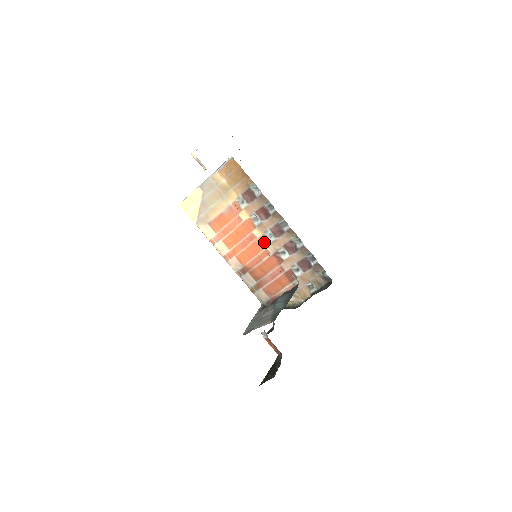
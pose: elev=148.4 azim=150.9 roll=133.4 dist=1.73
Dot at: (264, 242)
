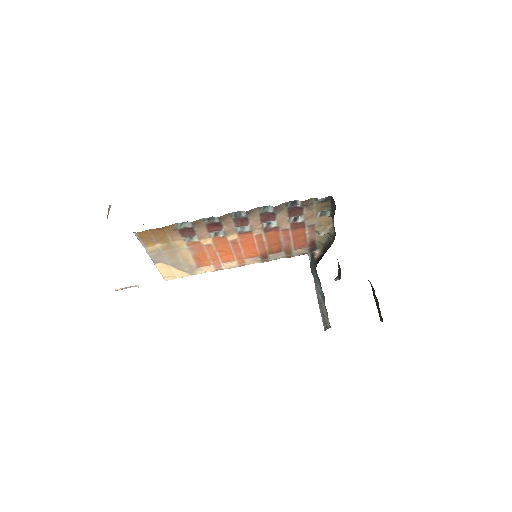
Dot at: (246, 235)
